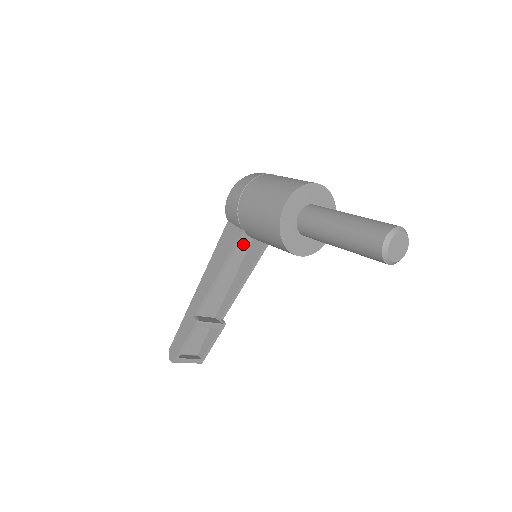
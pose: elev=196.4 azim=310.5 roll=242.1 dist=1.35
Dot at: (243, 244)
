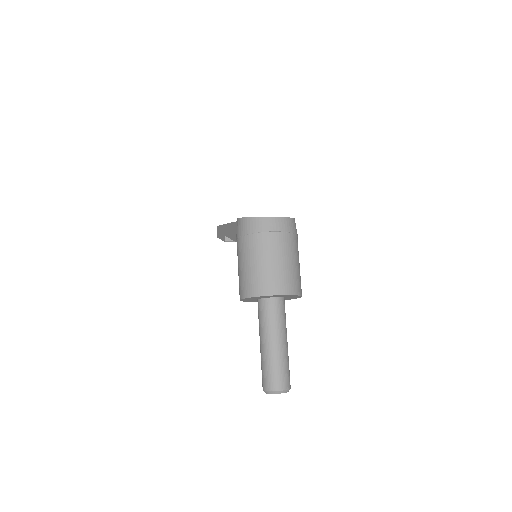
Dot at: occluded
